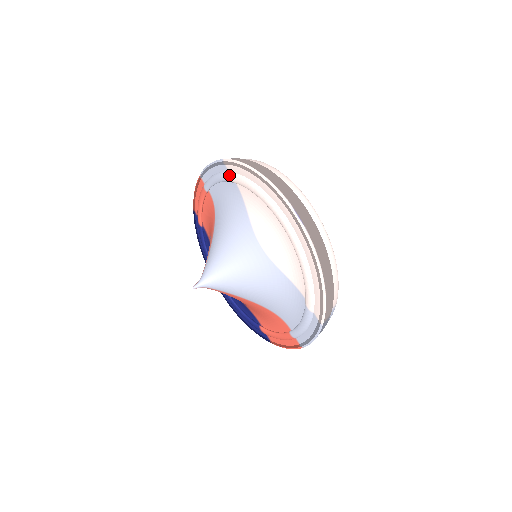
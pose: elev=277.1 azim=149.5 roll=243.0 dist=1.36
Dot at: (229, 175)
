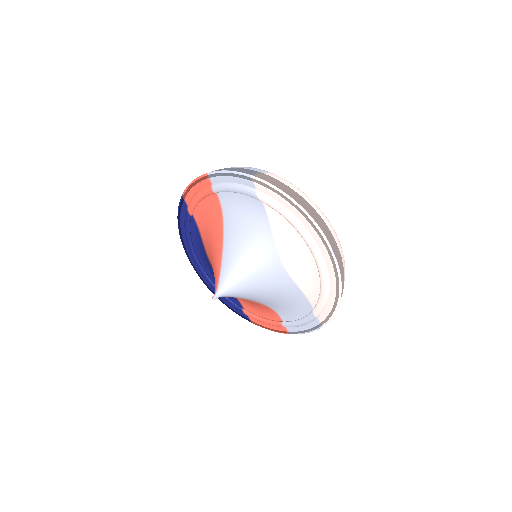
Dot at: (257, 193)
